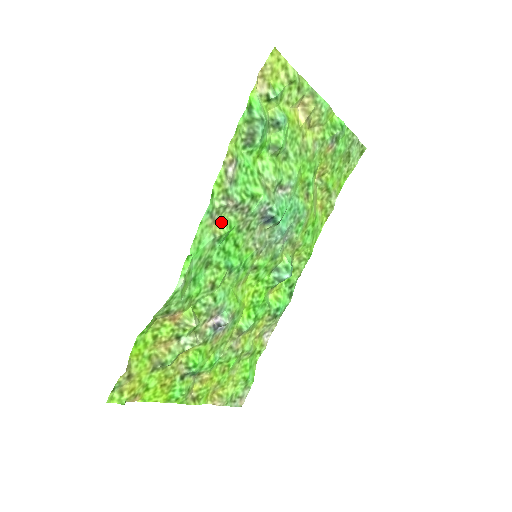
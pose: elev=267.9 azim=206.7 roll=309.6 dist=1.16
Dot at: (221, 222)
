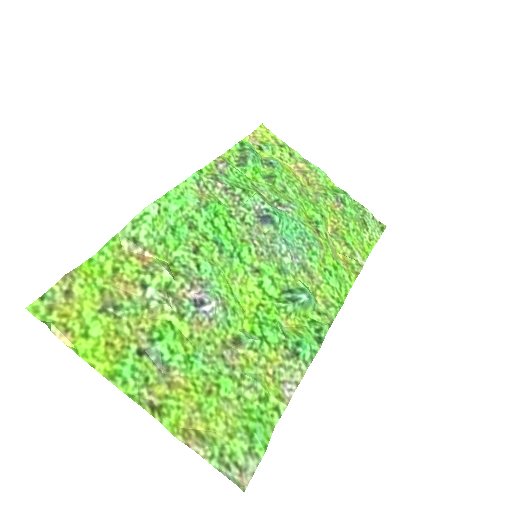
Dot at: (209, 196)
